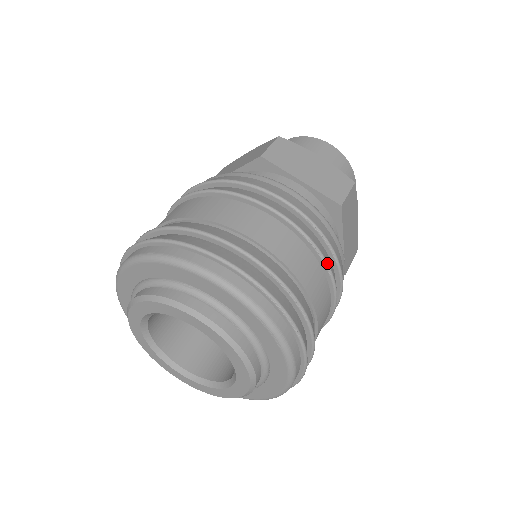
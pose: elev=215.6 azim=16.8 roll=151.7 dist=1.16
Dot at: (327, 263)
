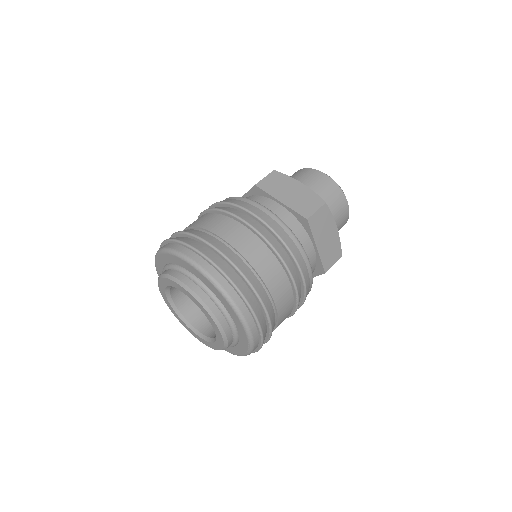
Dot at: occluded
